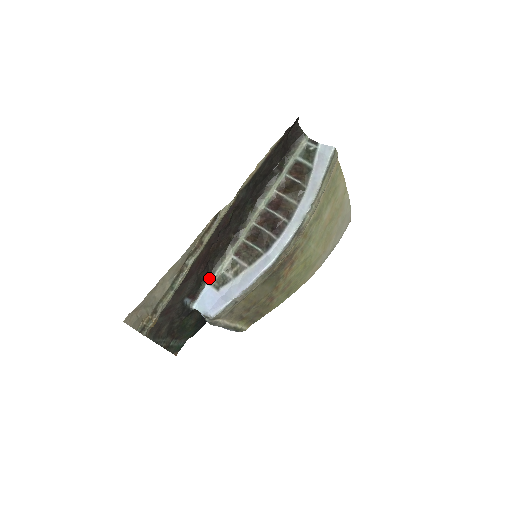
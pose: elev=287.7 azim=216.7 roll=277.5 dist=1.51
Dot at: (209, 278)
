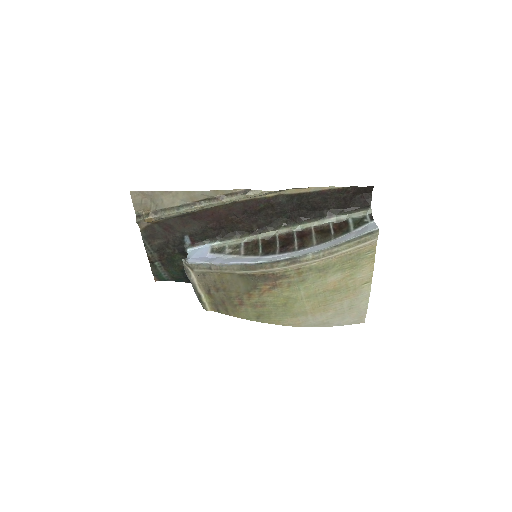
Dot at: (215, 241)
